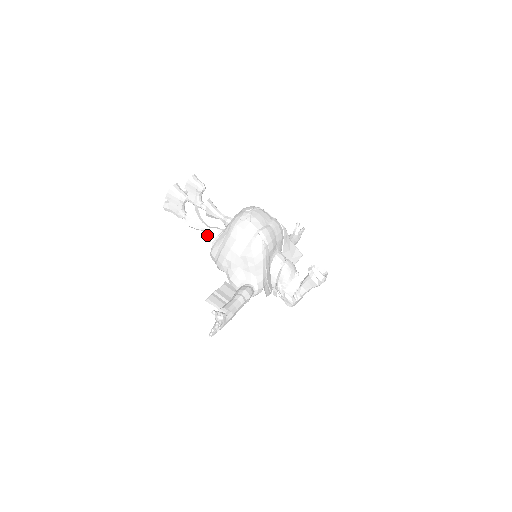
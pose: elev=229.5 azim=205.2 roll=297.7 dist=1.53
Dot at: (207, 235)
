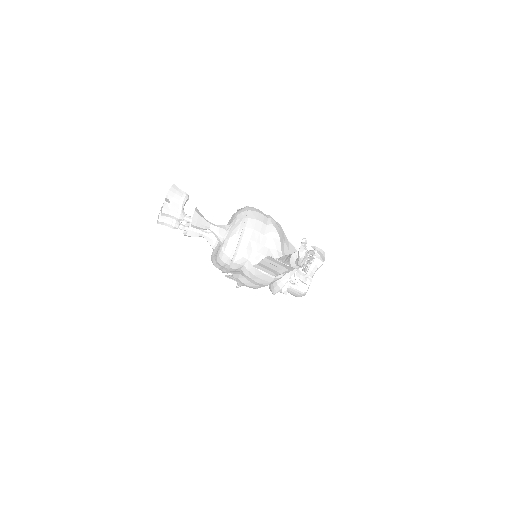
Dot at: (214, 232)
